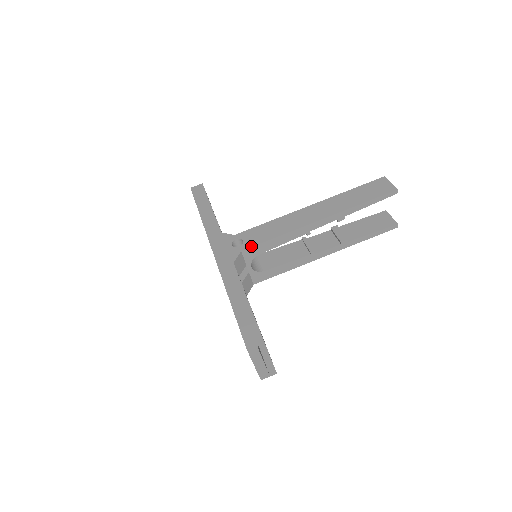
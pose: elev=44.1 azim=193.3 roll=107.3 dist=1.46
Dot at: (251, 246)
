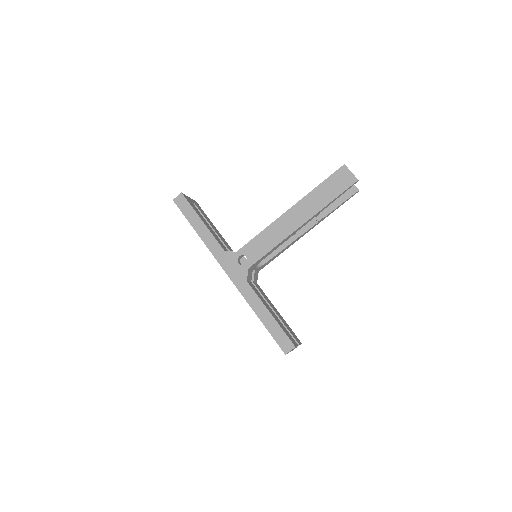
Dot at: (255, 262)
